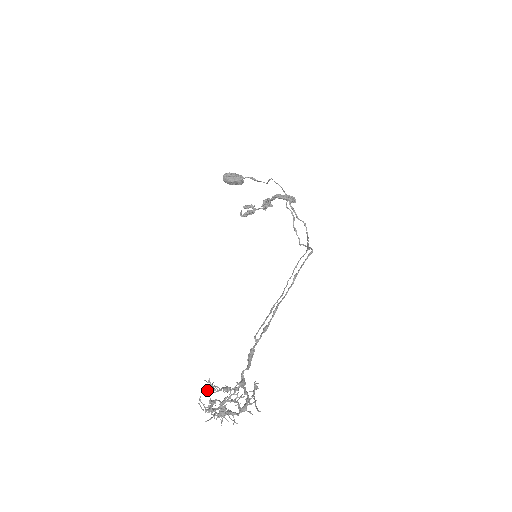
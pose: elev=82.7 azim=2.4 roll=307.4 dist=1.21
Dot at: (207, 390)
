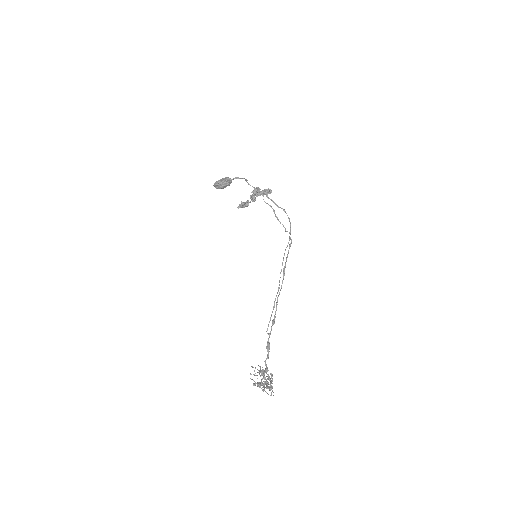
Dot at: occluded
